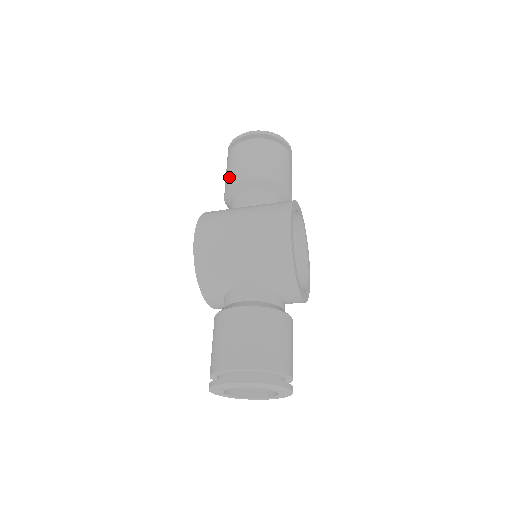
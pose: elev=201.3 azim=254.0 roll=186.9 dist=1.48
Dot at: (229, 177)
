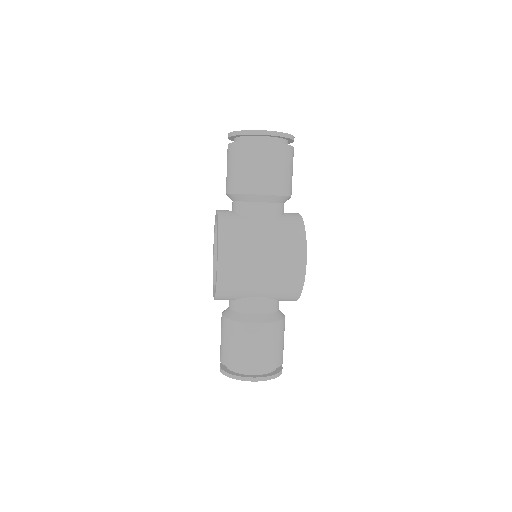
Dot at: (240, 180)
